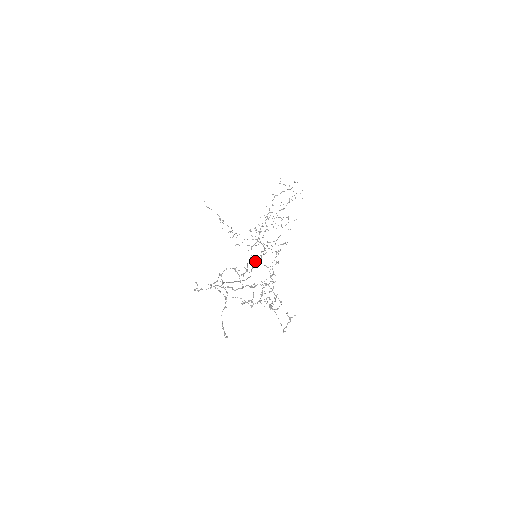
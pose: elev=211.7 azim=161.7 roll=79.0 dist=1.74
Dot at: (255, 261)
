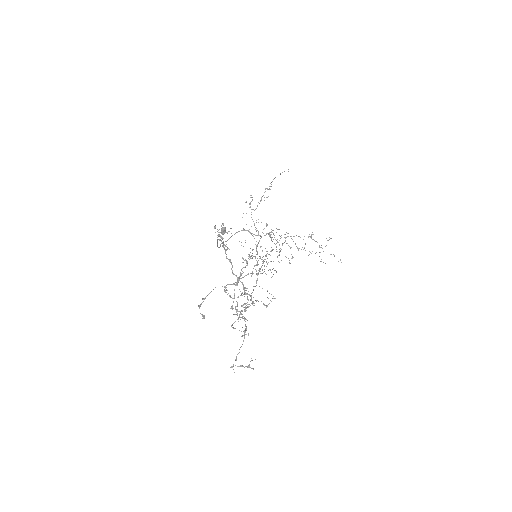
Dot at: occluded
